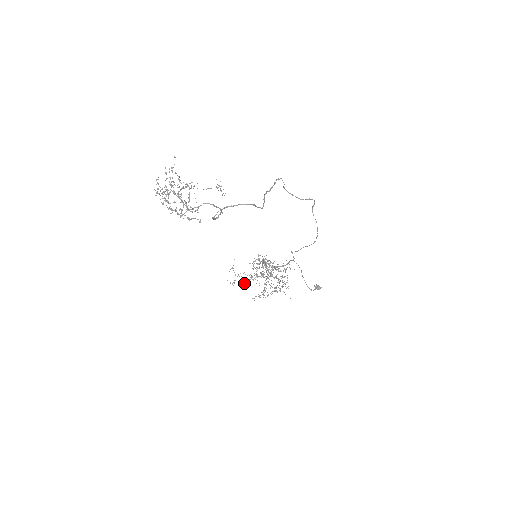
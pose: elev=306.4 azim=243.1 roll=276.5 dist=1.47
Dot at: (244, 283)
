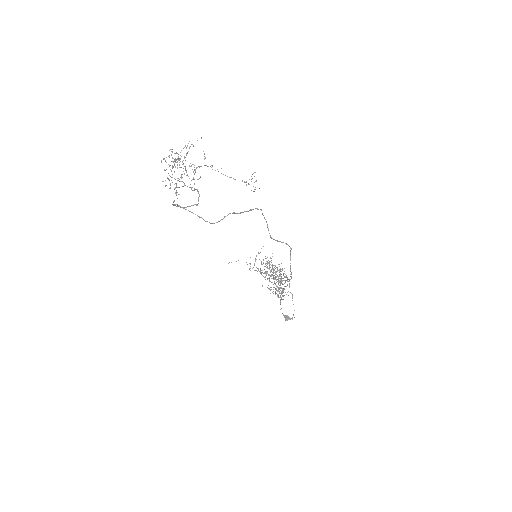
Dot at: occluded
